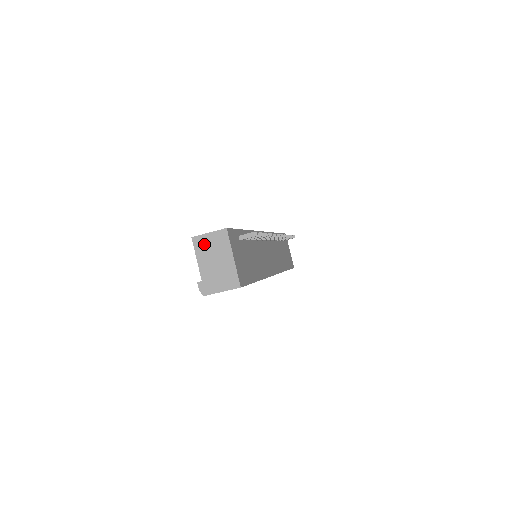
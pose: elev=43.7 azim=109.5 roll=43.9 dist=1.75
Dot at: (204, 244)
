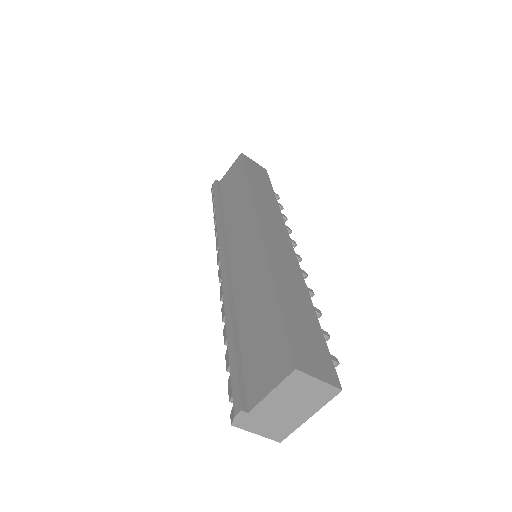
Dot at: (300, 385)
